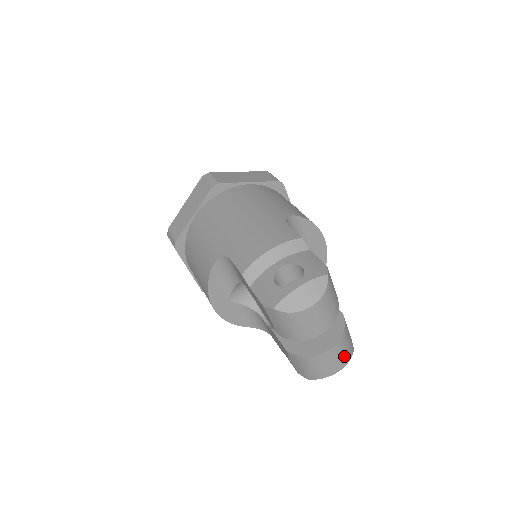
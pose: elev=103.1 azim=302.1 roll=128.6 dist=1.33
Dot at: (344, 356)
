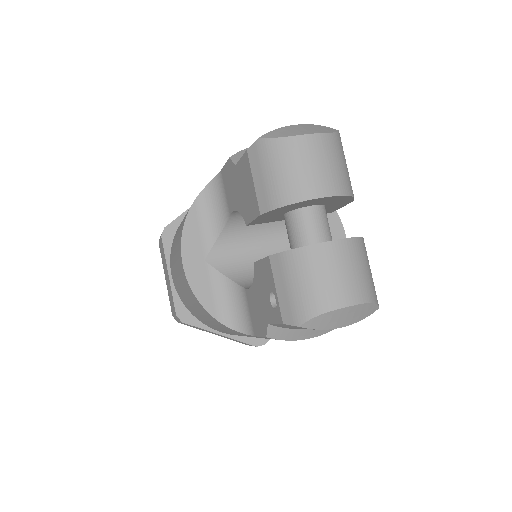
Dot at: (361, 280)
